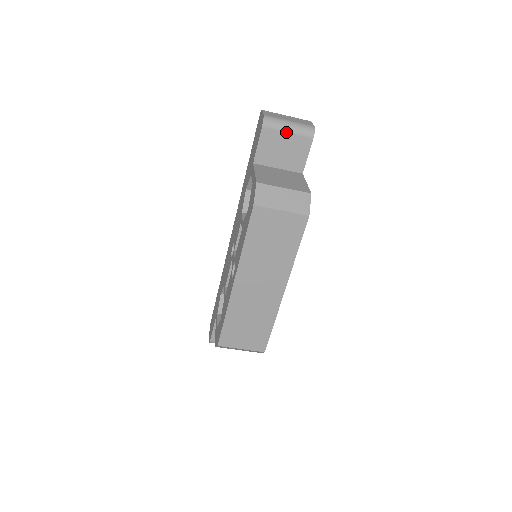
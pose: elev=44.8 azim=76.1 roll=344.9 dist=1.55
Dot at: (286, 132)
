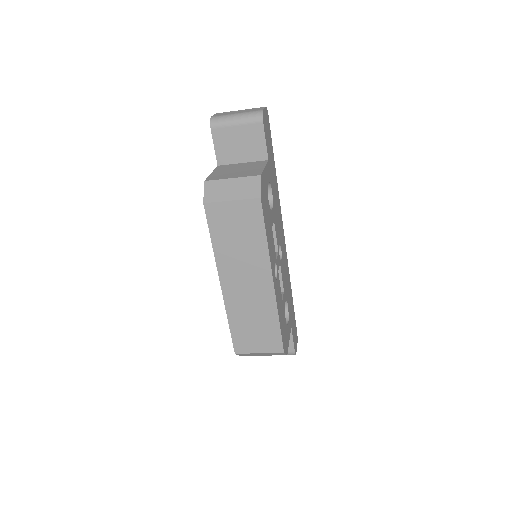
Dot at: (235, 125)
